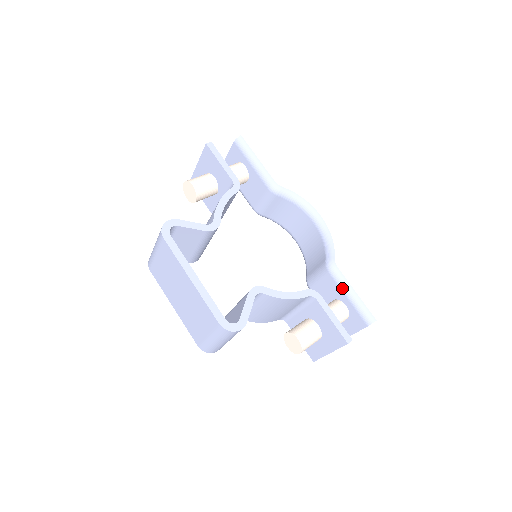
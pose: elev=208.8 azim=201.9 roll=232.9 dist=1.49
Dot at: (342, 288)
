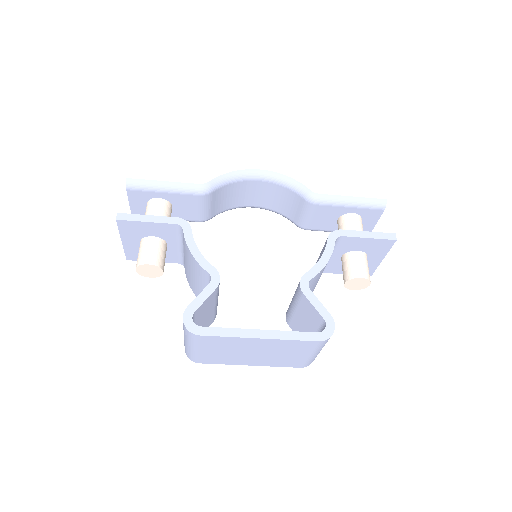
Dot at: (339, 205)
